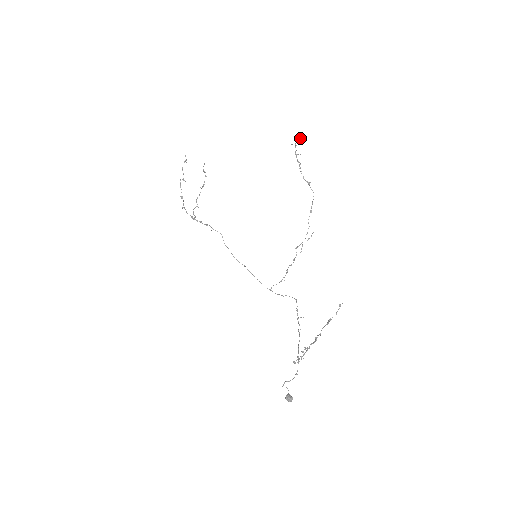
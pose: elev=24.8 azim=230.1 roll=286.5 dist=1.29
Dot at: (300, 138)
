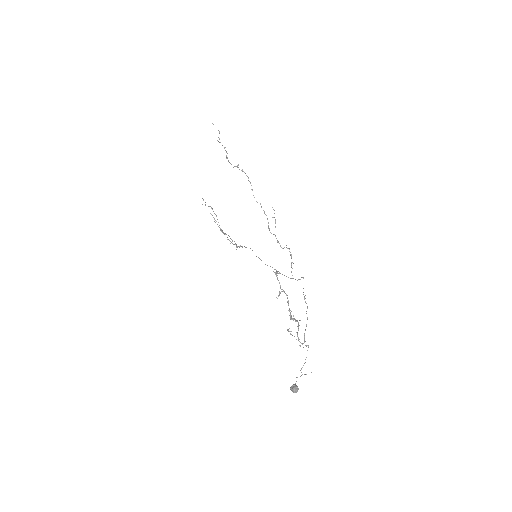
Dot at: (219, 132)
